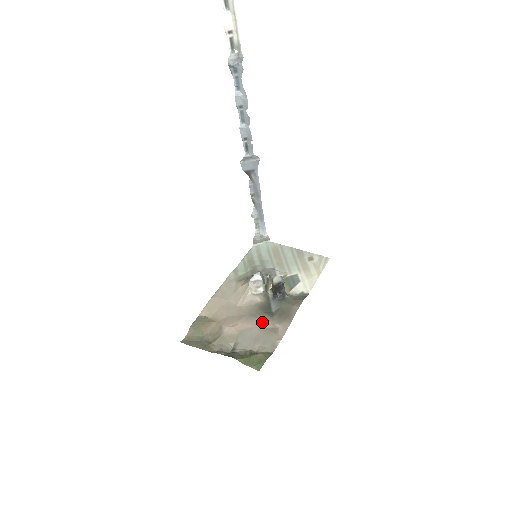
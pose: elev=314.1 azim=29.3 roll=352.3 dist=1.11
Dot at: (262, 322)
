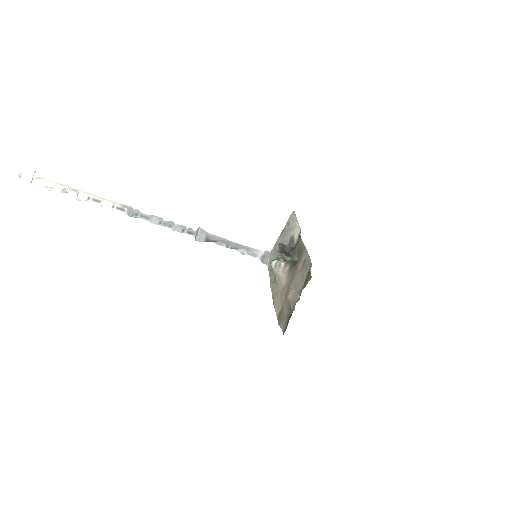
Dot at: (297, 269)
